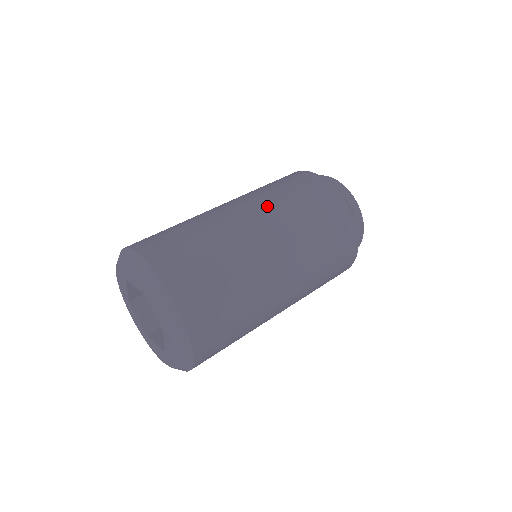
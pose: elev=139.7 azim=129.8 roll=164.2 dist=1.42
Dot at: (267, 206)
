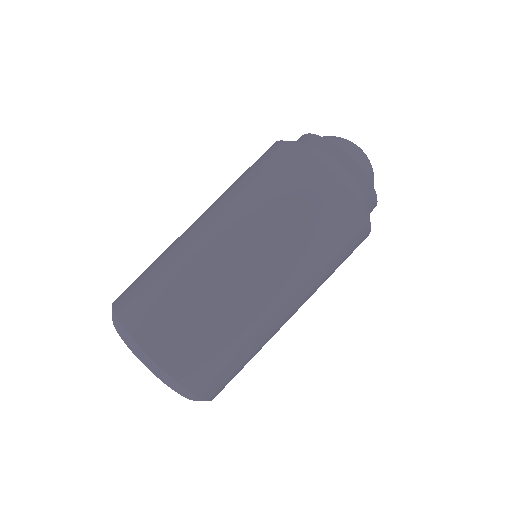
Dot at: (308, 287)
